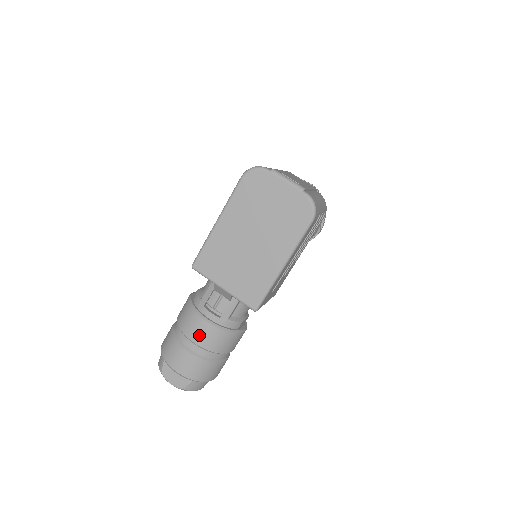
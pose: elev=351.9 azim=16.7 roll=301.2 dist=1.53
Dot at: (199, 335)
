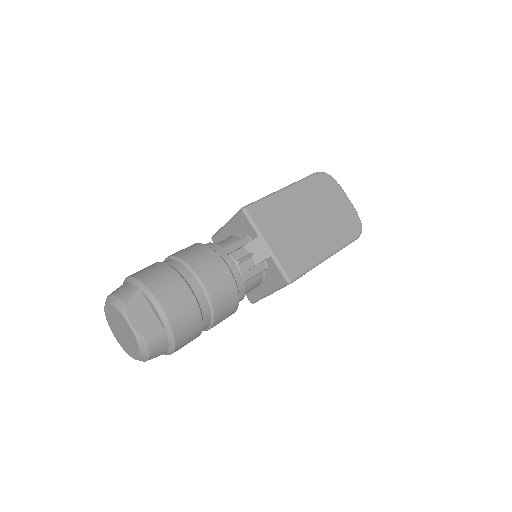
Dot at: (214, 278)
